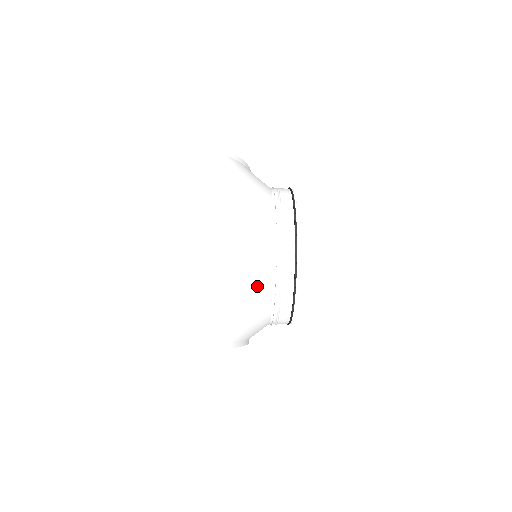
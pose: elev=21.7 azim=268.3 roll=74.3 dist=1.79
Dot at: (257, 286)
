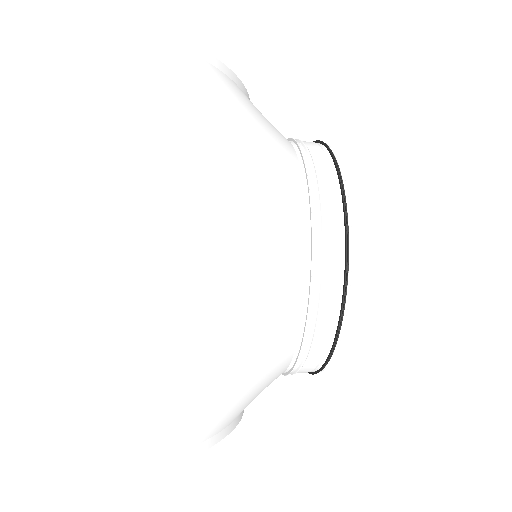
Dot at: (274, 327)
